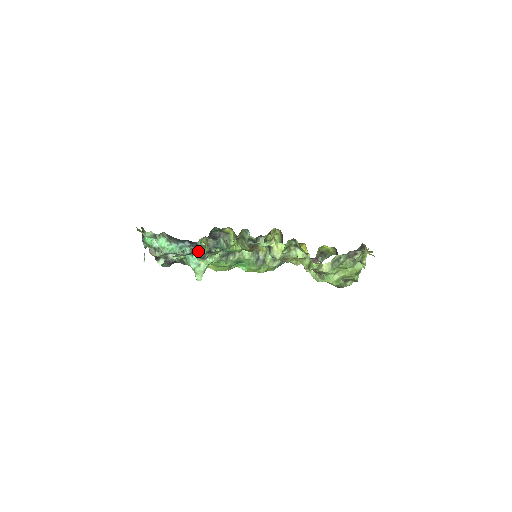
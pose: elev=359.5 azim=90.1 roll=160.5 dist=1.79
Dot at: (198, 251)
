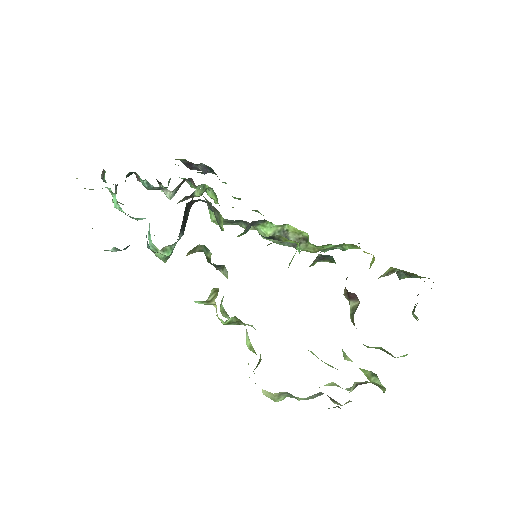
Dot at: occluded
